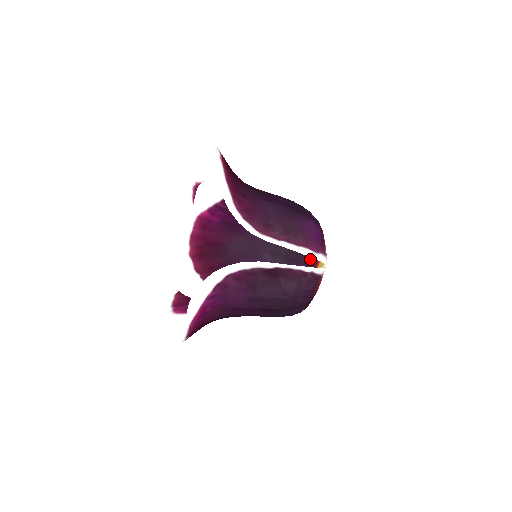
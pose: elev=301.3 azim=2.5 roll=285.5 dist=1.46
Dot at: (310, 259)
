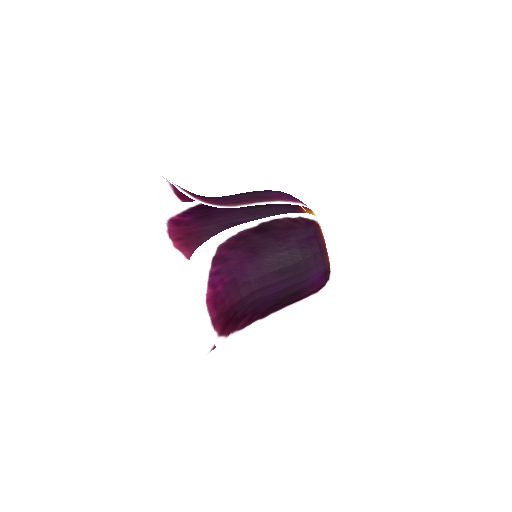
Dot at: (293, 211)
